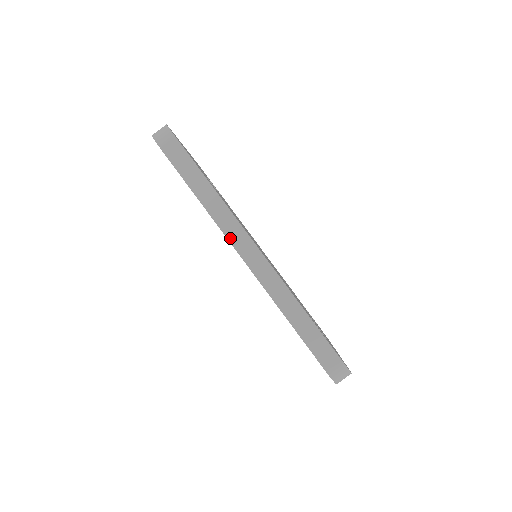
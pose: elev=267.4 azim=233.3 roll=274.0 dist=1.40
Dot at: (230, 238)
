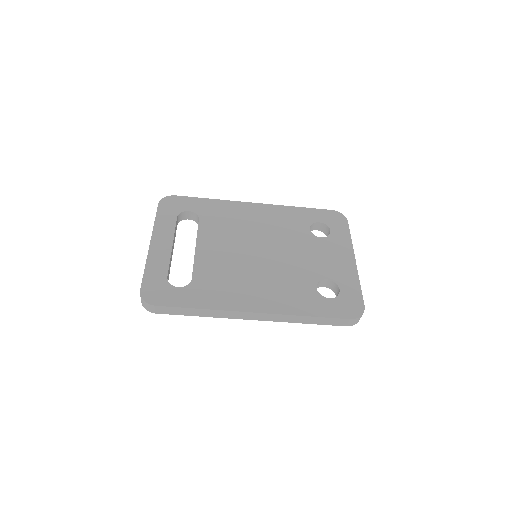
Dot at: (237, 318)
